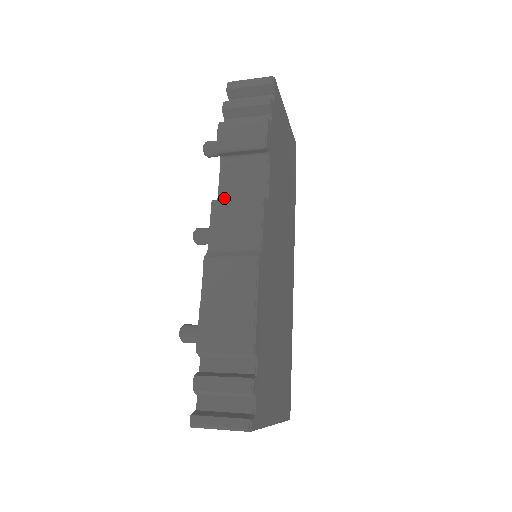
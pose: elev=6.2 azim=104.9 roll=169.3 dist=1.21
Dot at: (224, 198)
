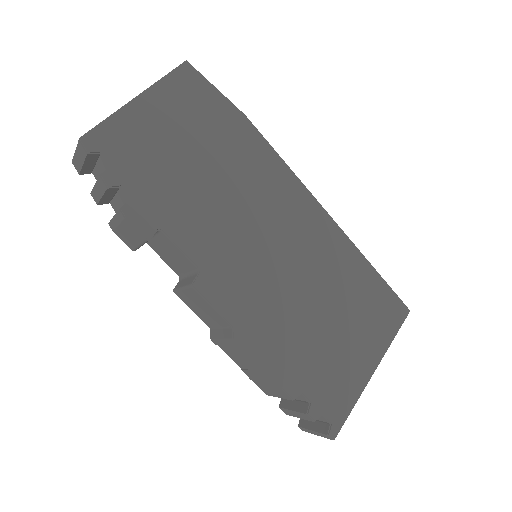
Dot at: (179, 274)
